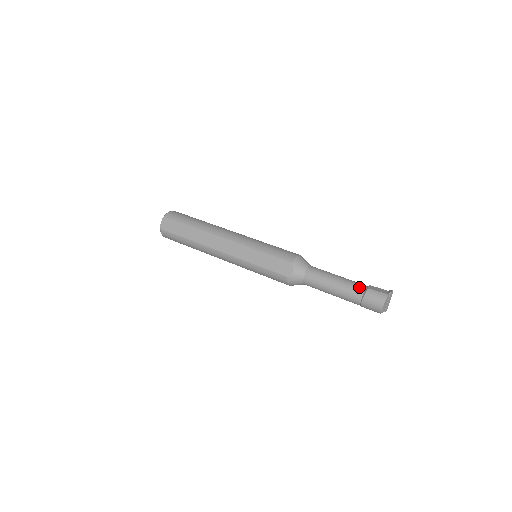
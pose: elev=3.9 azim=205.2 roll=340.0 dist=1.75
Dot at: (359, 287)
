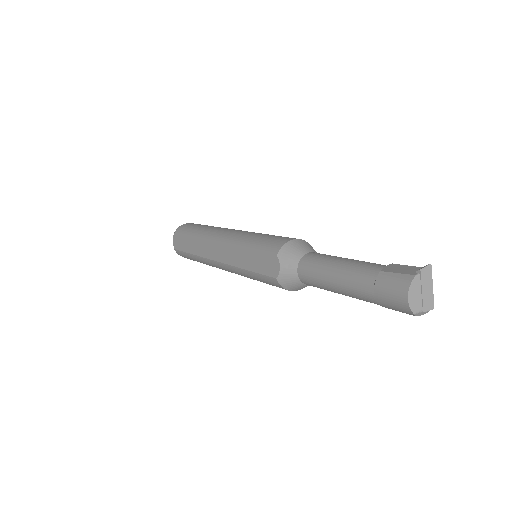
Dot at: (369, 272)
